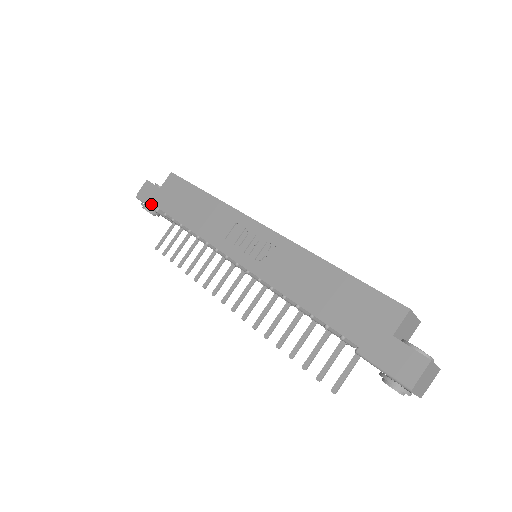
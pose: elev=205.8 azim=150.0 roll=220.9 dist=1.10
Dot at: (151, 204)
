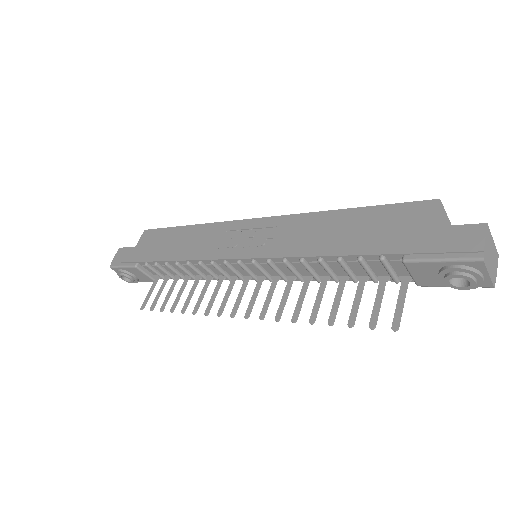
Dot at: (128, 263)
